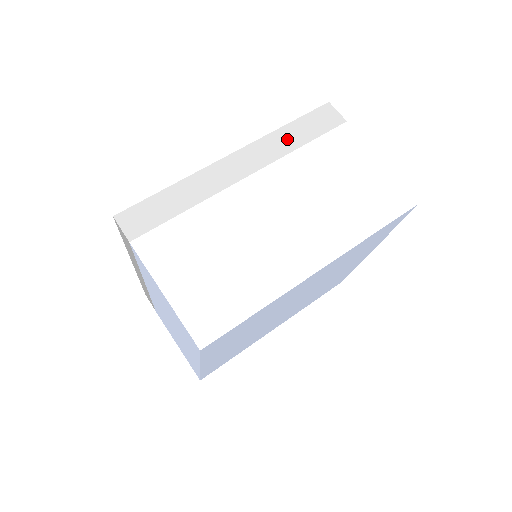
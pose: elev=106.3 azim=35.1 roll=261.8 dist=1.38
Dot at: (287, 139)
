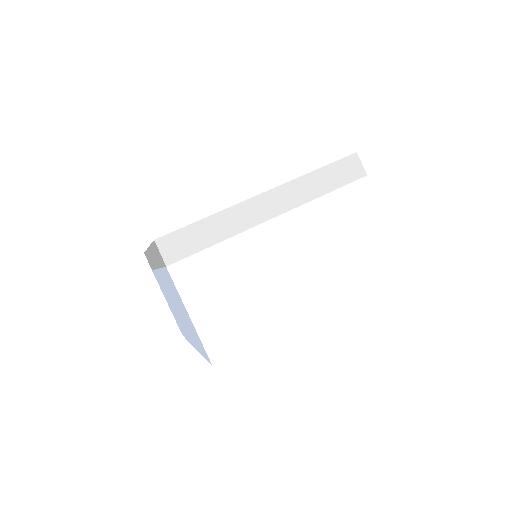
Dot at: (314, 185)
